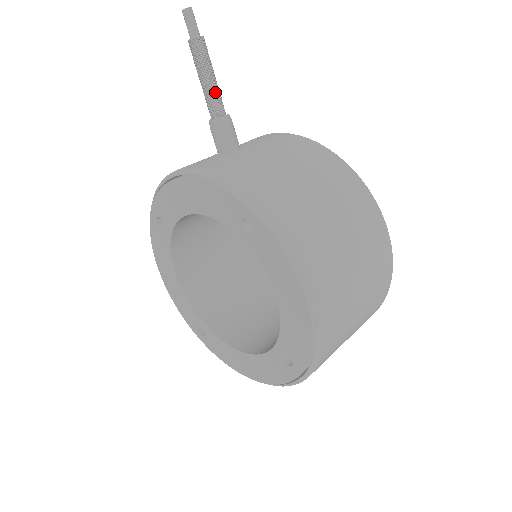
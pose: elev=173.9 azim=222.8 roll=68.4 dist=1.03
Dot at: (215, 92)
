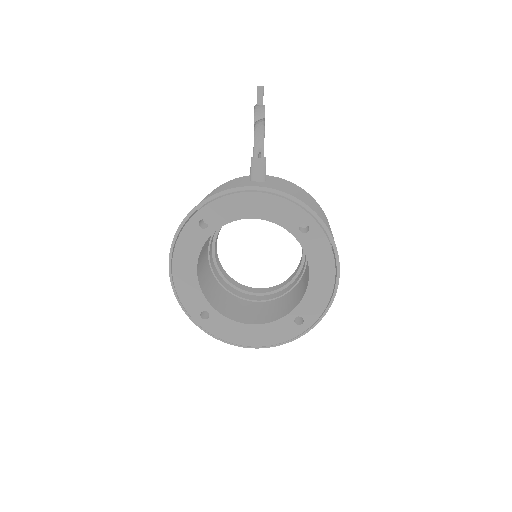
Dot at: occluded
